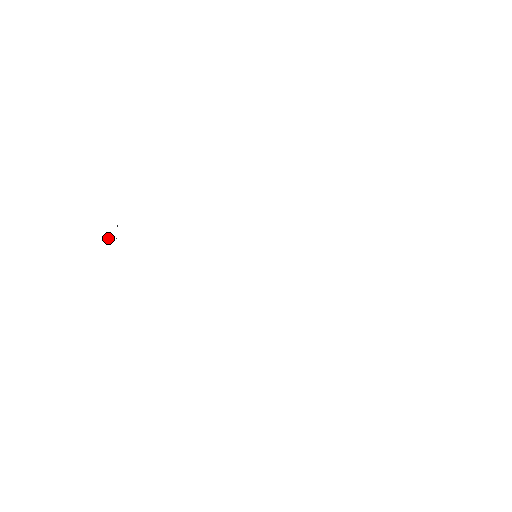
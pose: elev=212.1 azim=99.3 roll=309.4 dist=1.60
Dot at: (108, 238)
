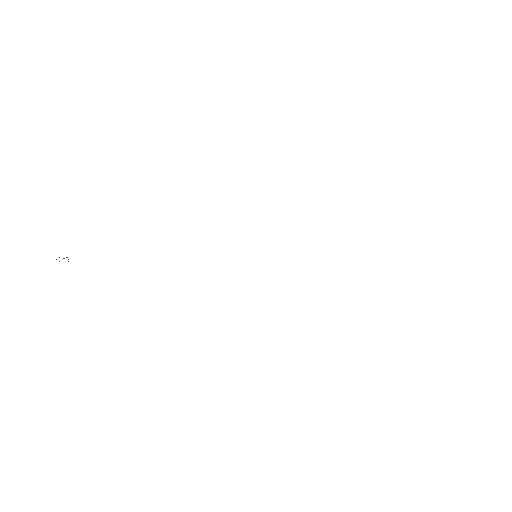
Dot at: occluded
